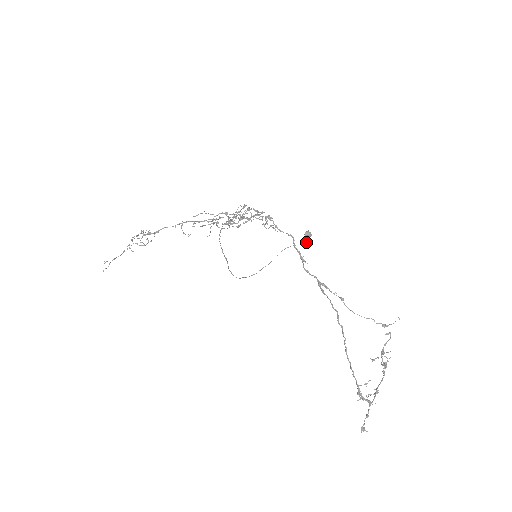
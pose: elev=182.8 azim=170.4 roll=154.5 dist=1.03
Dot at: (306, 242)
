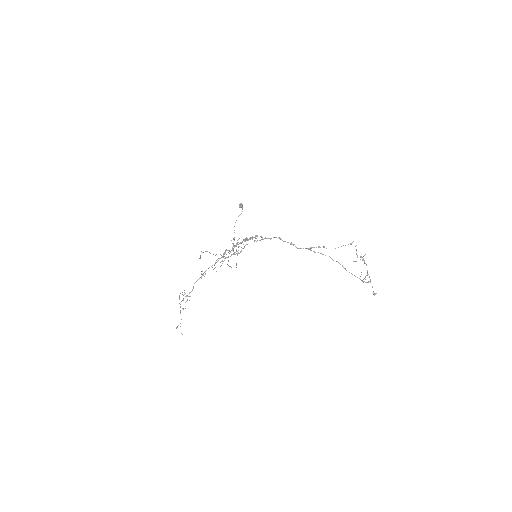
Dot at: occluded
